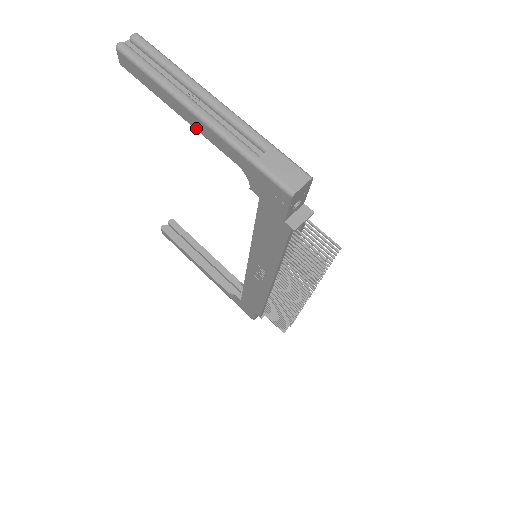
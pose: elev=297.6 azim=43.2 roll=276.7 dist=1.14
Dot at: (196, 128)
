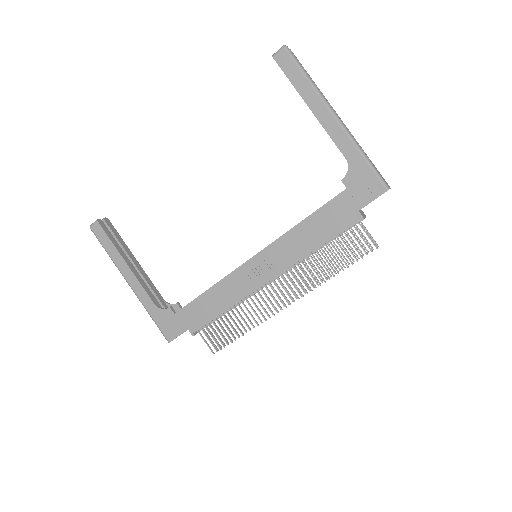
Dot at: (323, 124)
